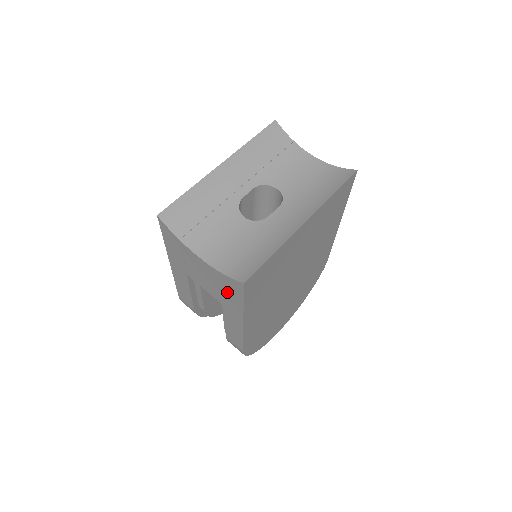
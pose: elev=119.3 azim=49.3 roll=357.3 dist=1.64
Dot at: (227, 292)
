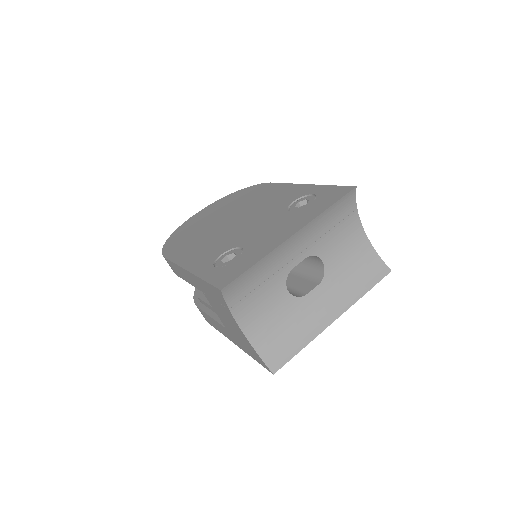
Dot at: (244, 344)
